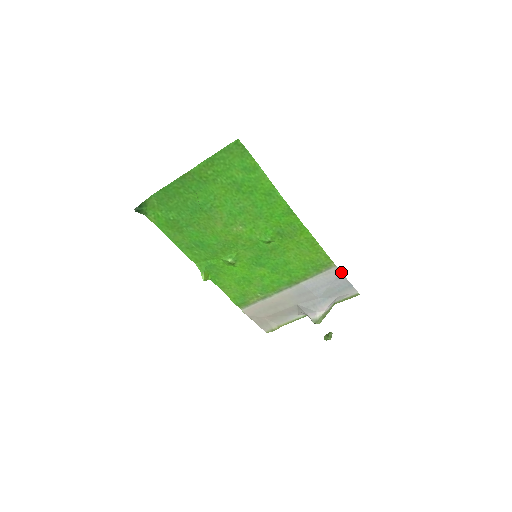
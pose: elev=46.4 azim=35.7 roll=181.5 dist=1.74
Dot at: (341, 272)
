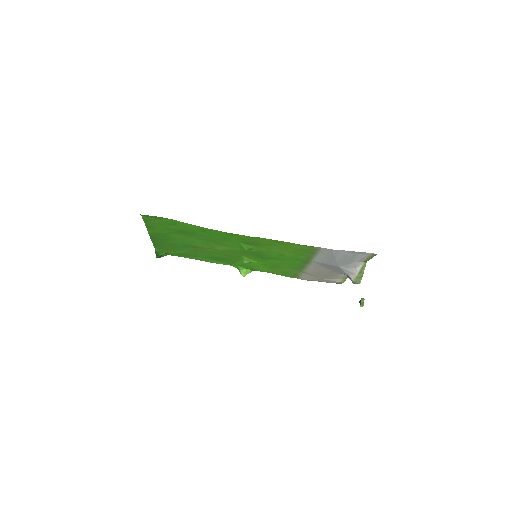
Dot at: (332, 249)
